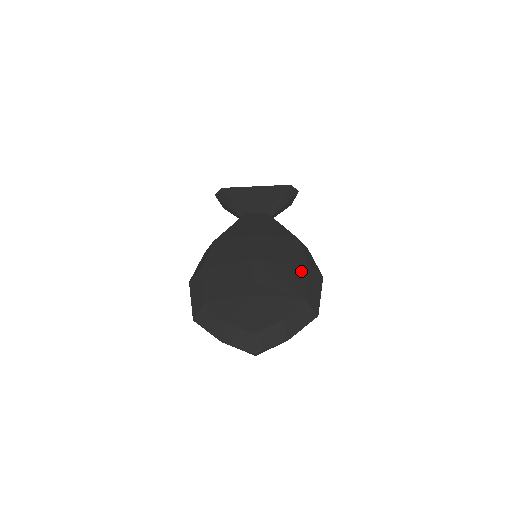
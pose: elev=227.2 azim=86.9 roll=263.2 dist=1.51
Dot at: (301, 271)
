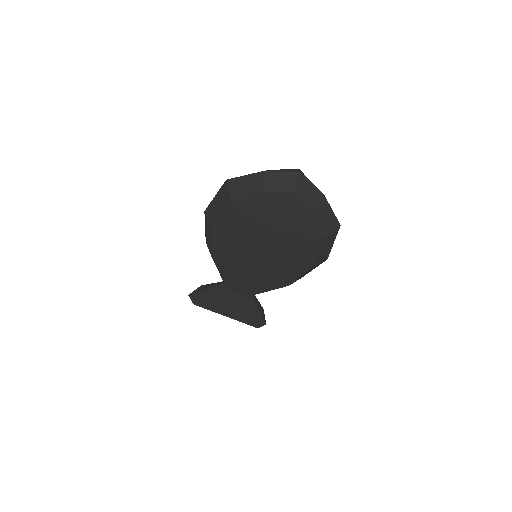
Dot at: occluded
